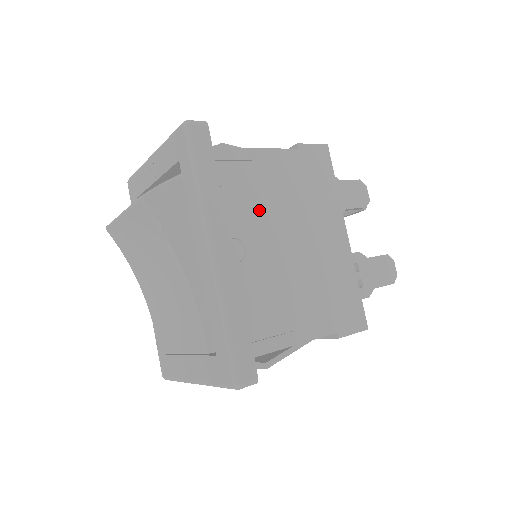
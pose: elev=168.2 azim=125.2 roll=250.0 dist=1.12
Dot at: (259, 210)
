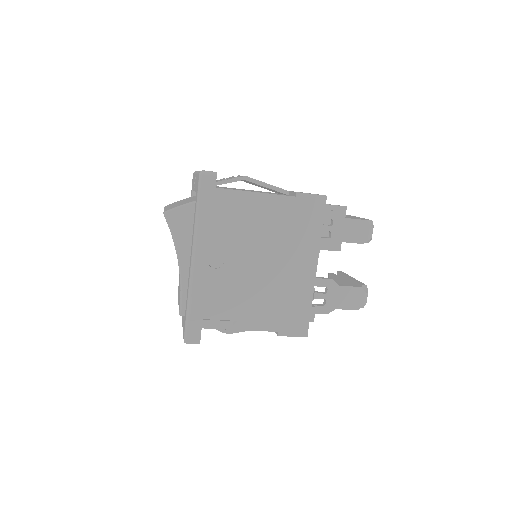
Dot at: (244, 237)
